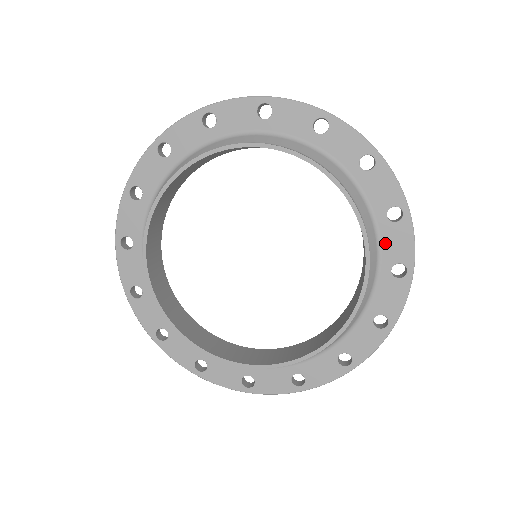
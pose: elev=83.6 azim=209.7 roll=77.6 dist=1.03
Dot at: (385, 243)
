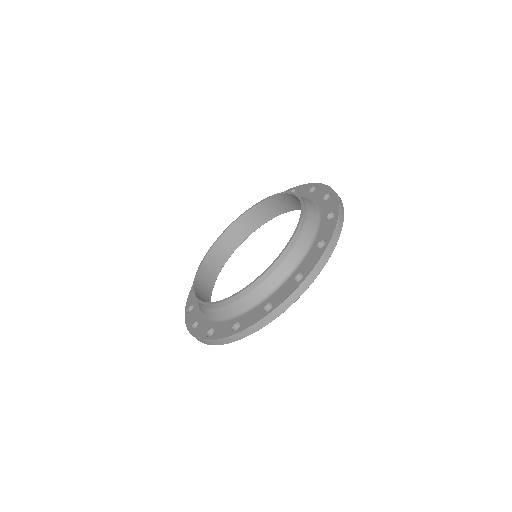
Dot at: (306, 260)
